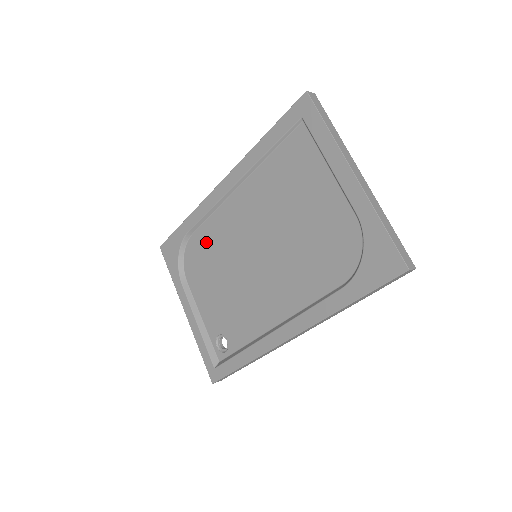
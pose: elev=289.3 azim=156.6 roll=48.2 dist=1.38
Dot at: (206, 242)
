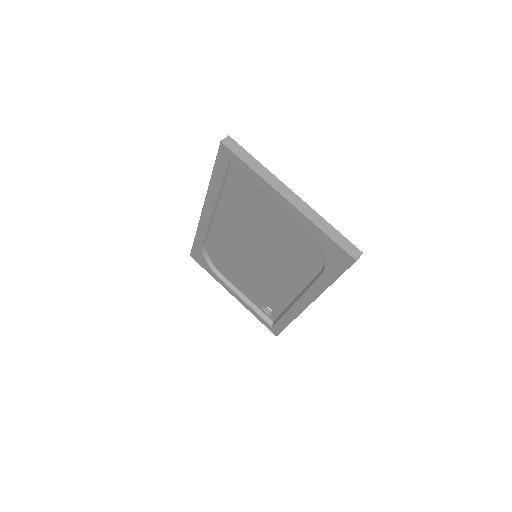
Dot at: (218, 249)
